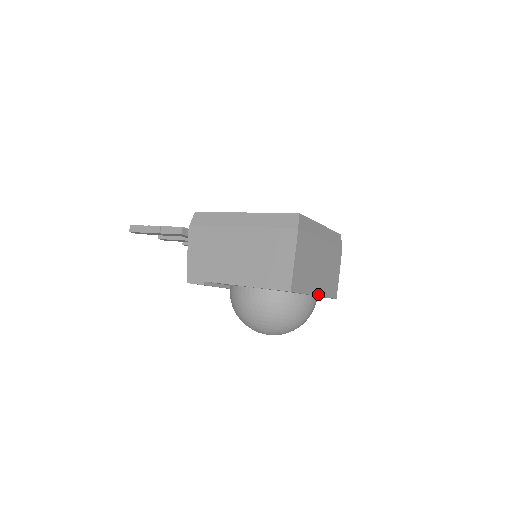
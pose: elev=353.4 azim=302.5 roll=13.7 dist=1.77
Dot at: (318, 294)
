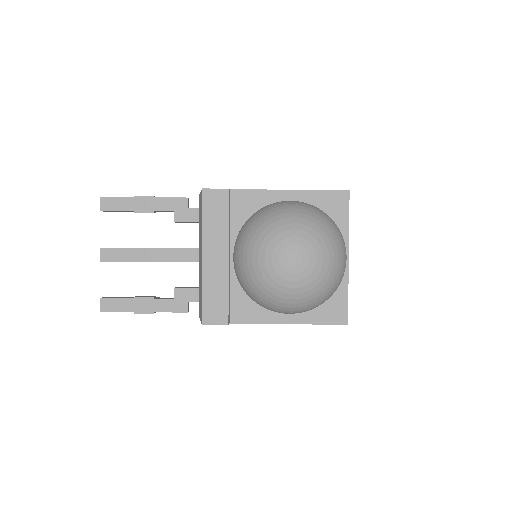
Dot at: (348, 264)
